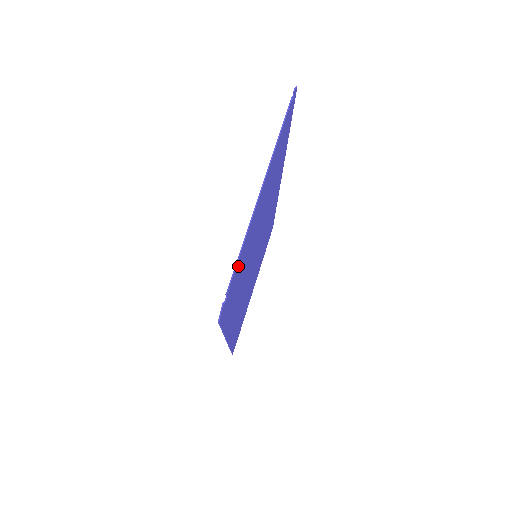
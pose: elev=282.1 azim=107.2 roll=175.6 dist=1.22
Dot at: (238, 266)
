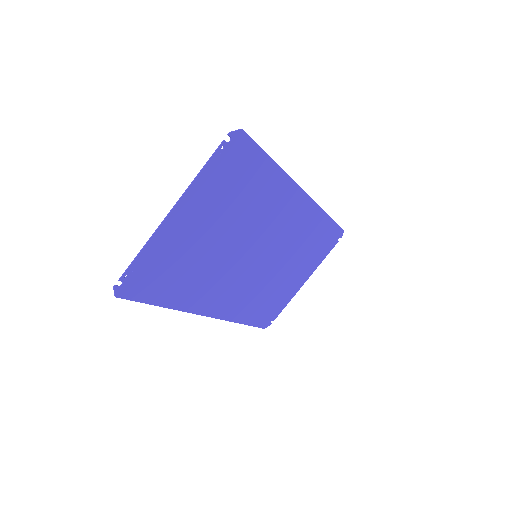
Dot at: (145, 263)
